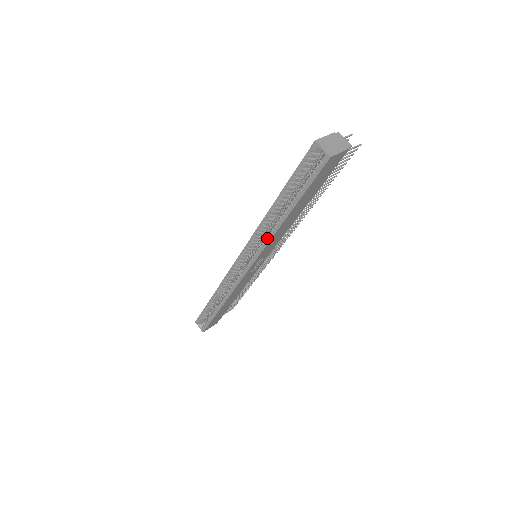
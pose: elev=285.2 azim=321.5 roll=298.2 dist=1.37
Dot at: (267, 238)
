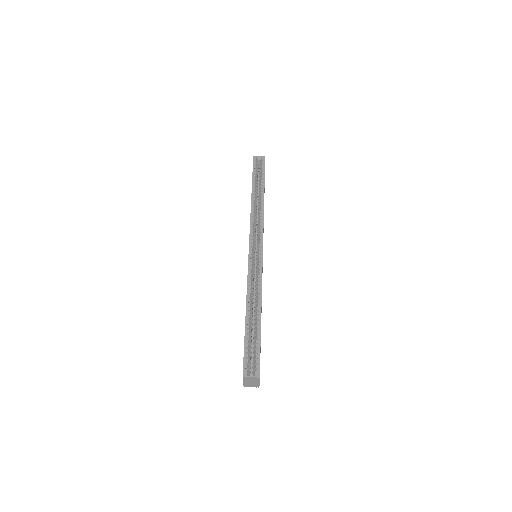
Dot at: (261, 214)
